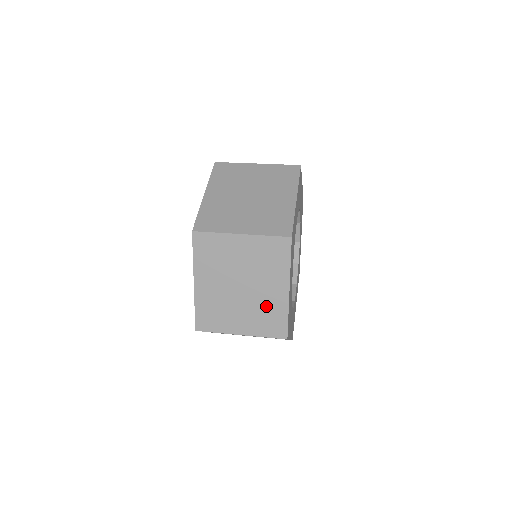
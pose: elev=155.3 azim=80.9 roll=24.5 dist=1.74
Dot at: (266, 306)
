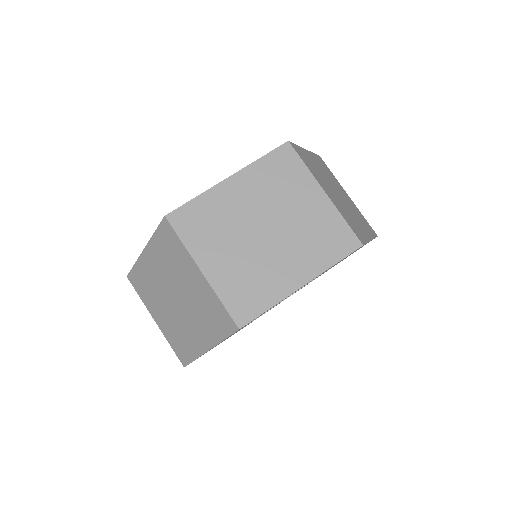
Dot at: occluded
